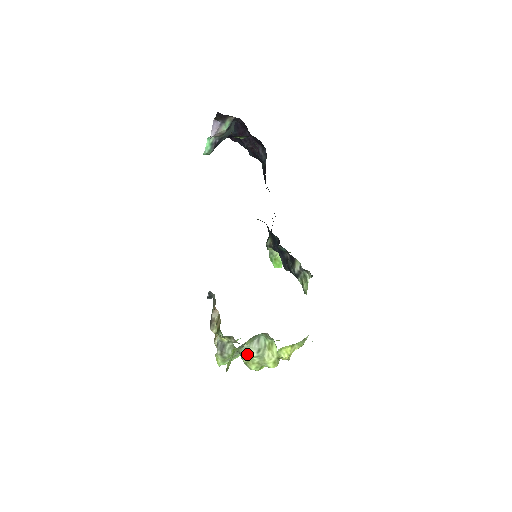
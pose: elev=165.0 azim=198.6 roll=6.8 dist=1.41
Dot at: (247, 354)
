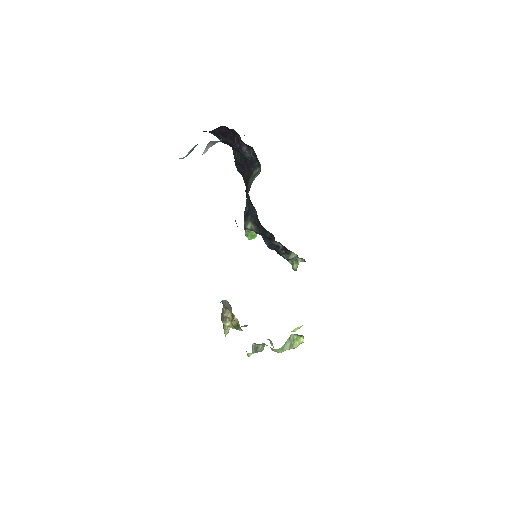
Dot at: (282, 350)
